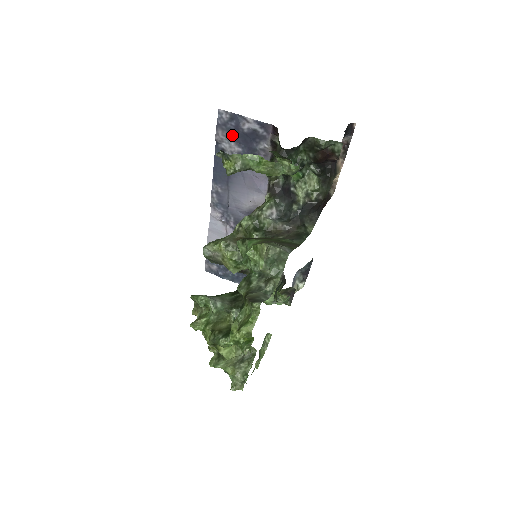
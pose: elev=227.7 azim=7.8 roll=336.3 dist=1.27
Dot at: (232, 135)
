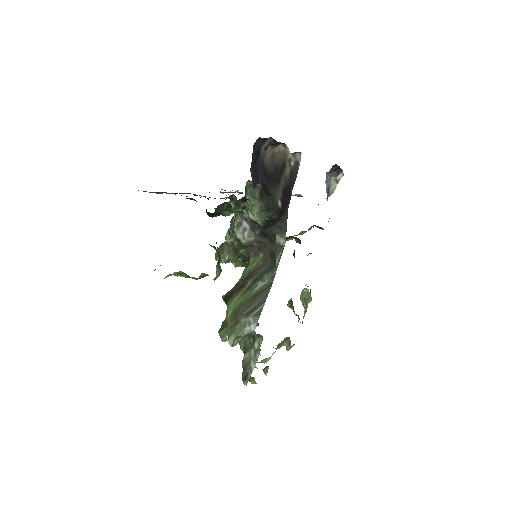
Dot at: (160, 192)
